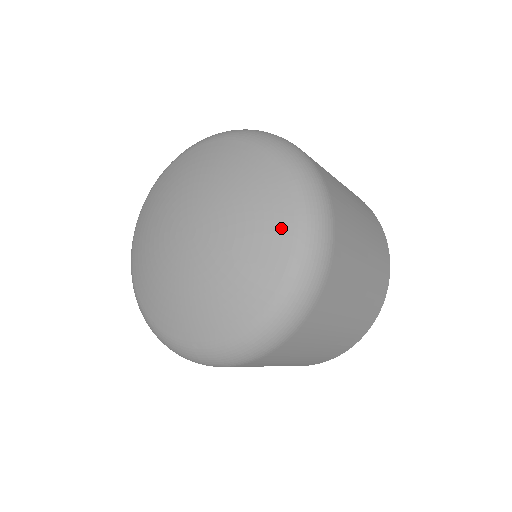
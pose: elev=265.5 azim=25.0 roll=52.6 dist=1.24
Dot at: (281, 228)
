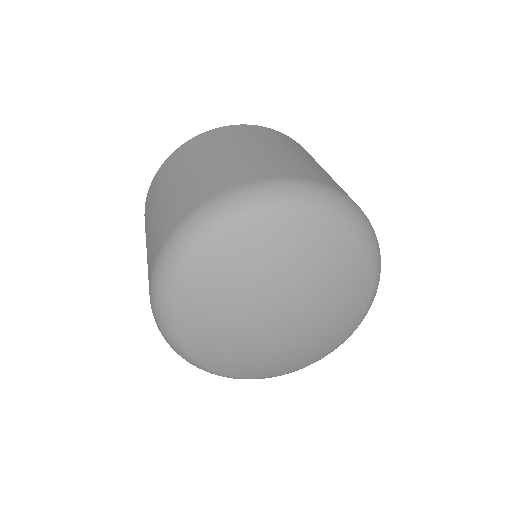
Dot at: (362, 302)
